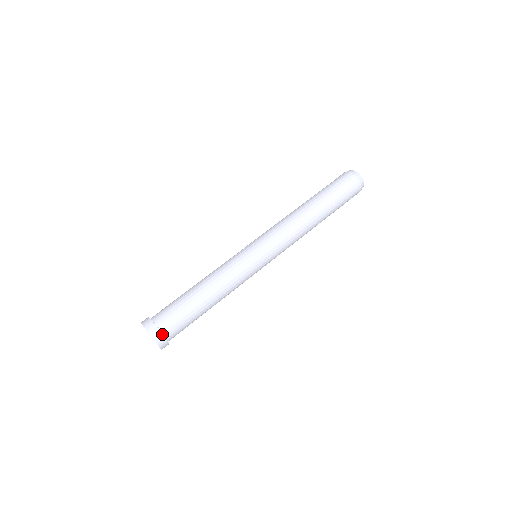
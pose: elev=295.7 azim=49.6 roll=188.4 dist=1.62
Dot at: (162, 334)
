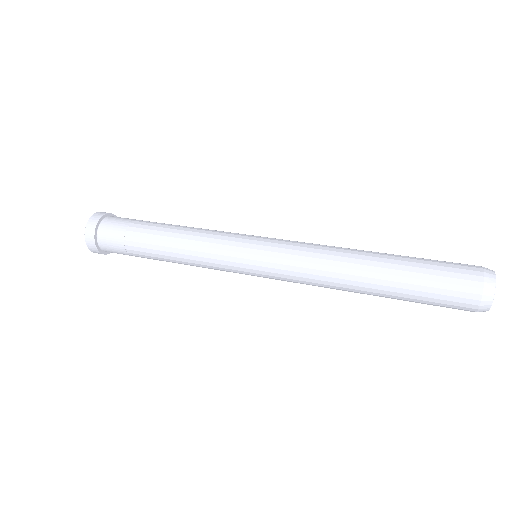
Dot at: (99, 220)
